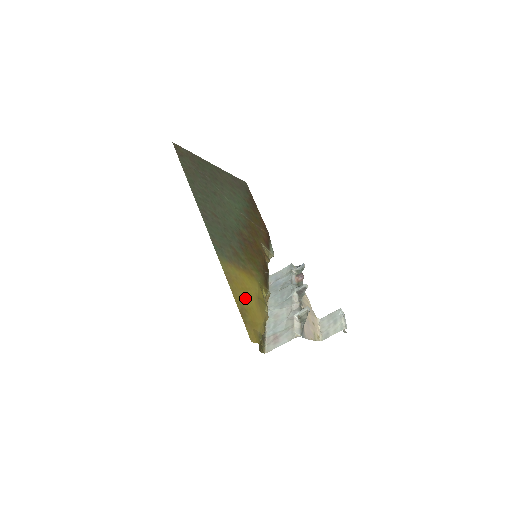
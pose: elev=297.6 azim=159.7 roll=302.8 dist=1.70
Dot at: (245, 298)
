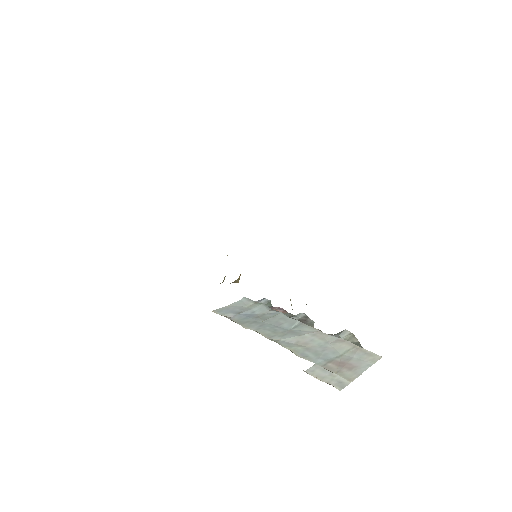
Dot at: occluded
